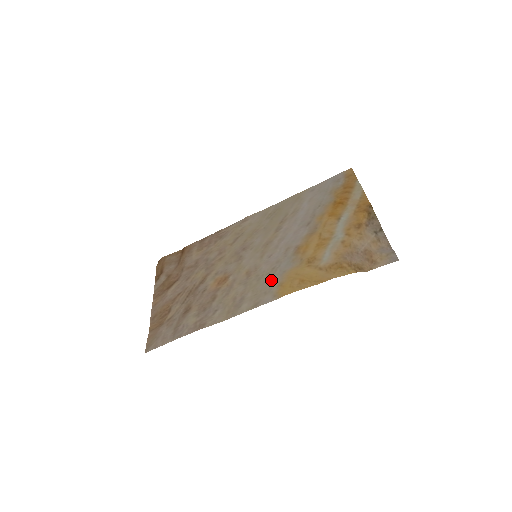
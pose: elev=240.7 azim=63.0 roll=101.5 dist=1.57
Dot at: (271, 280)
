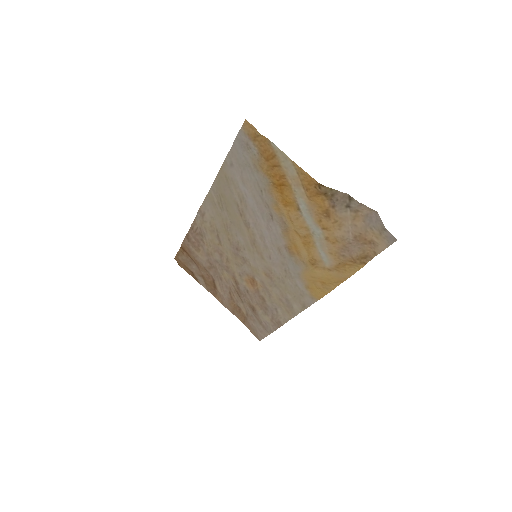
Dot at: (295, 283)
